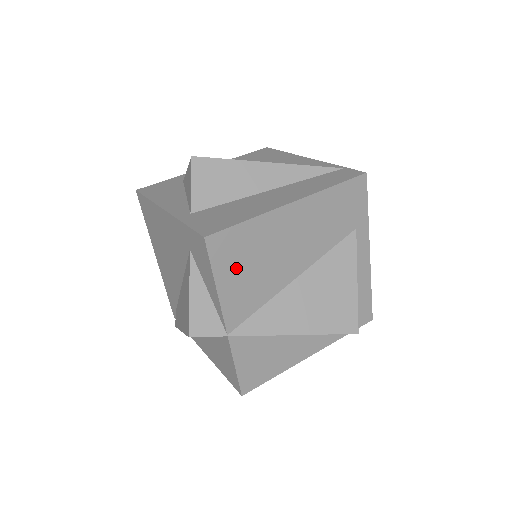
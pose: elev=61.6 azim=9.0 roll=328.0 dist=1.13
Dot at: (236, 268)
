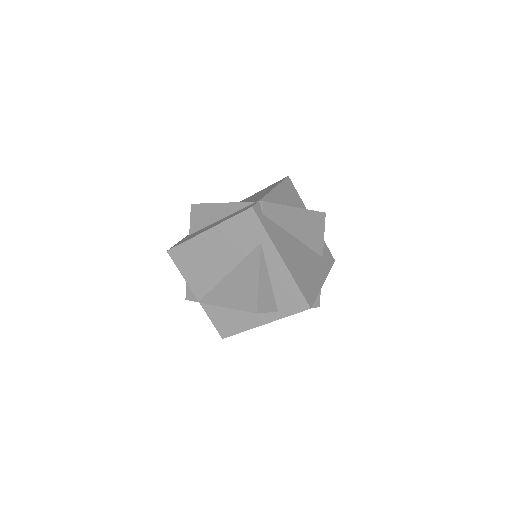
Dot at: (189, 266)
